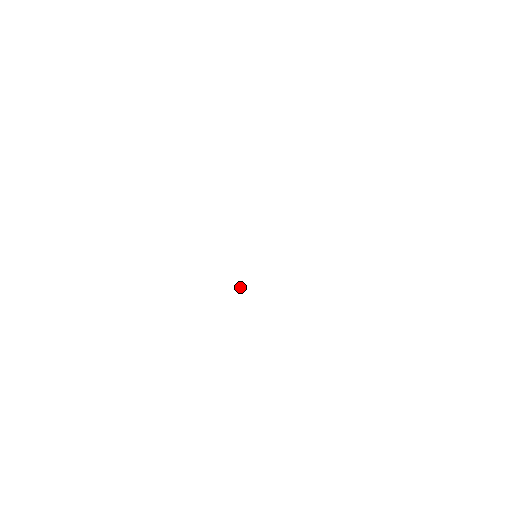
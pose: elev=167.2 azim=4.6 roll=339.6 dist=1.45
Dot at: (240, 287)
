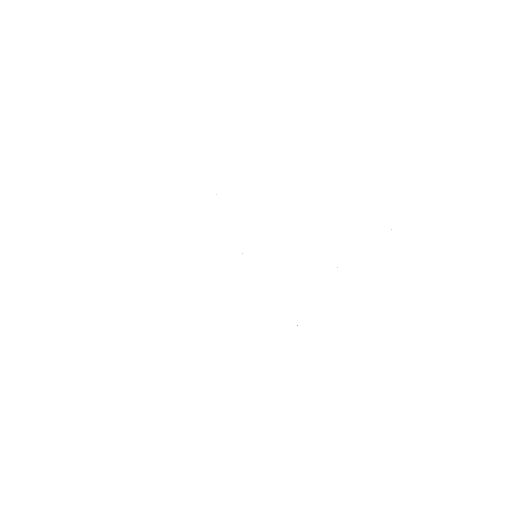
Dot at: occluded
